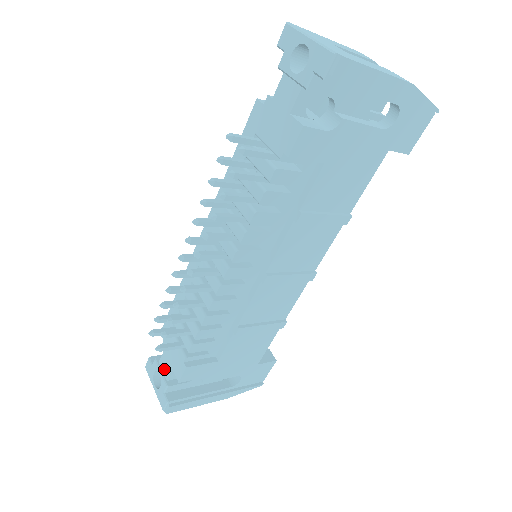
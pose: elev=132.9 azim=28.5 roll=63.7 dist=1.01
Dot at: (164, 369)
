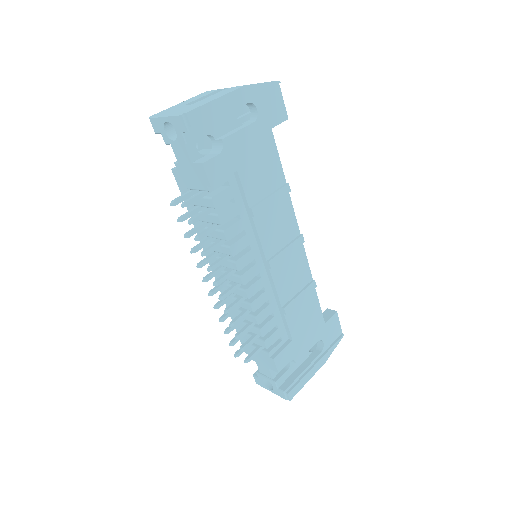
Dot at: (265, 373)
